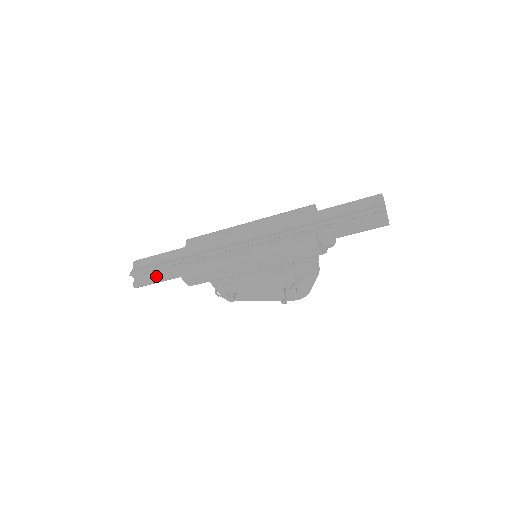
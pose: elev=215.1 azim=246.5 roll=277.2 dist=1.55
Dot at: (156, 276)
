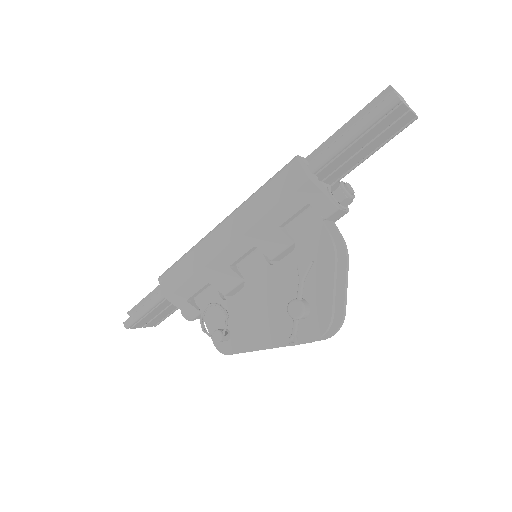
Dot at: occluded
